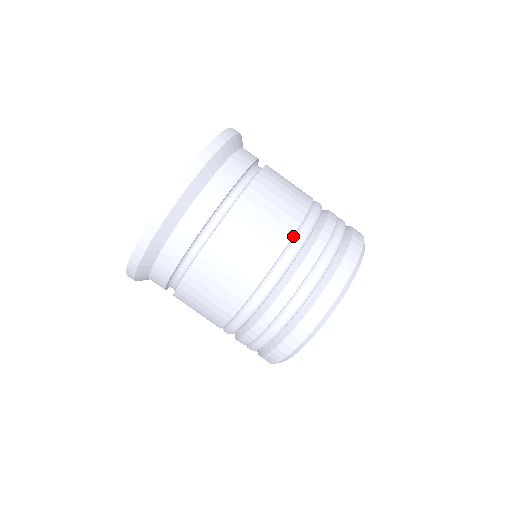
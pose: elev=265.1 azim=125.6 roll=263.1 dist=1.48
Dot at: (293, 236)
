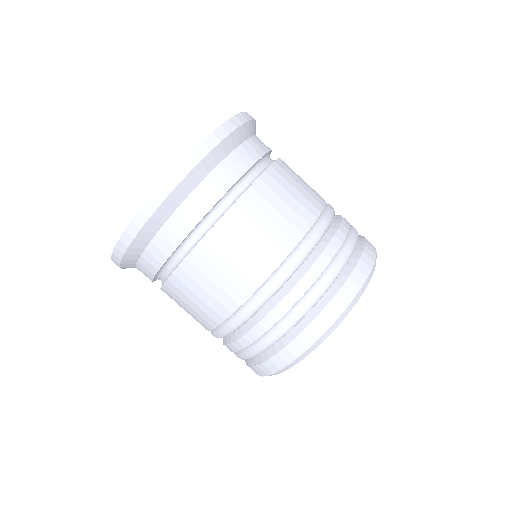
Dot at: (249, 298)
